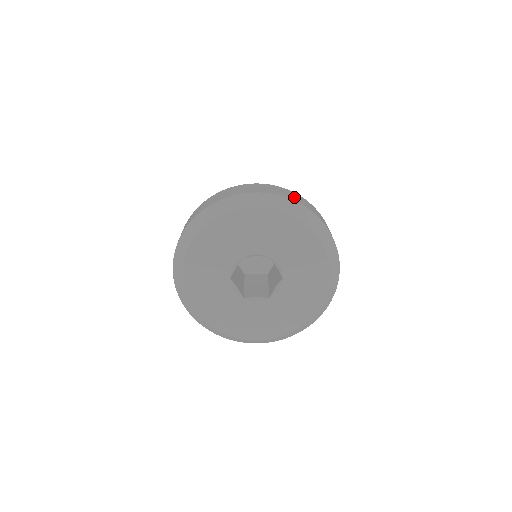
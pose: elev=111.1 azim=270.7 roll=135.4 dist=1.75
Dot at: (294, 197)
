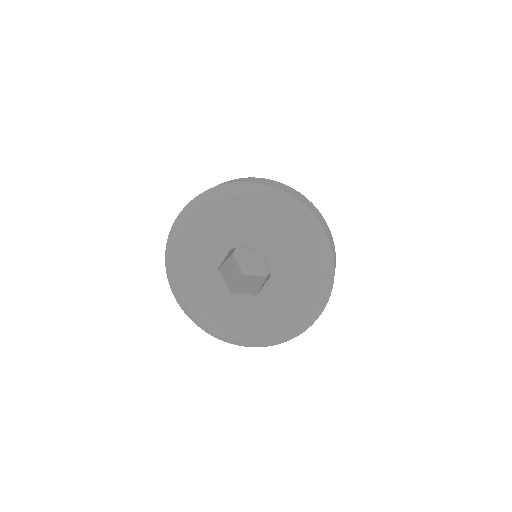
Dot at: (291, 192)
